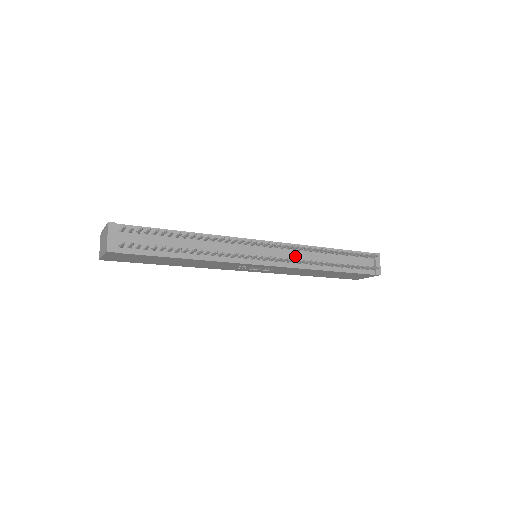
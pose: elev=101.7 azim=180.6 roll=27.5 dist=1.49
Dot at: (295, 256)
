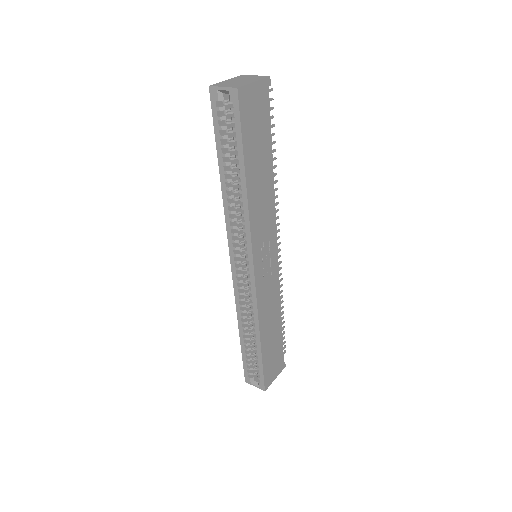
Dot at: occluded
